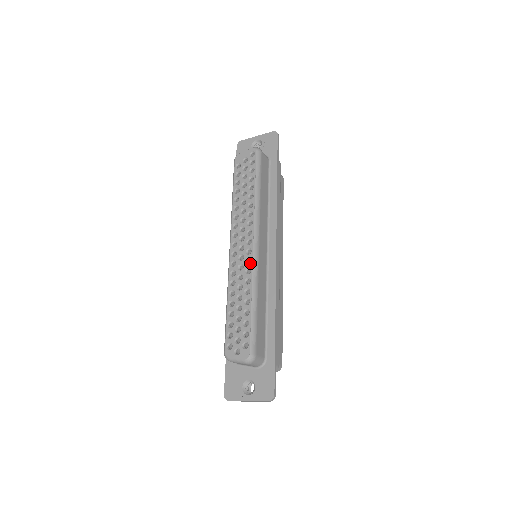
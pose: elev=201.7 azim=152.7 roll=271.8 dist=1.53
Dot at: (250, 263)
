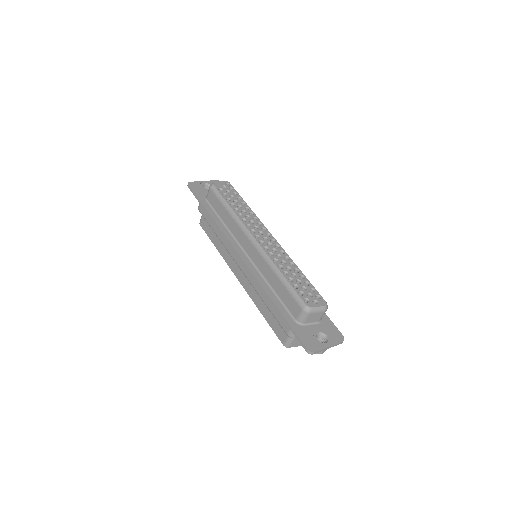
Dot at: (280, 247)
